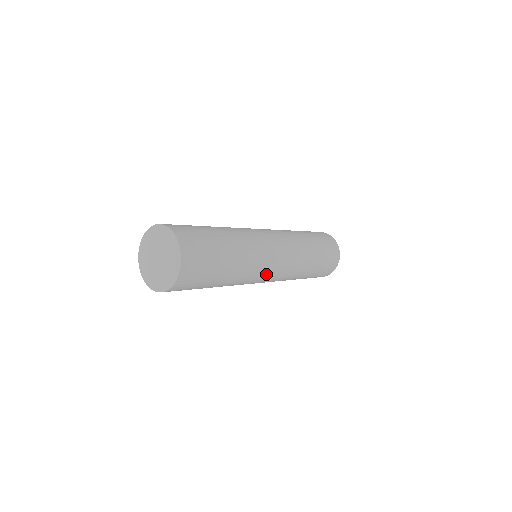
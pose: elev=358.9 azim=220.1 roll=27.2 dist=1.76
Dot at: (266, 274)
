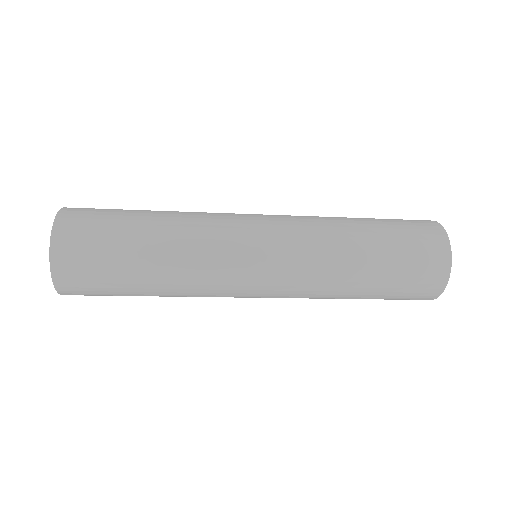
Dot at: (245, 248)
